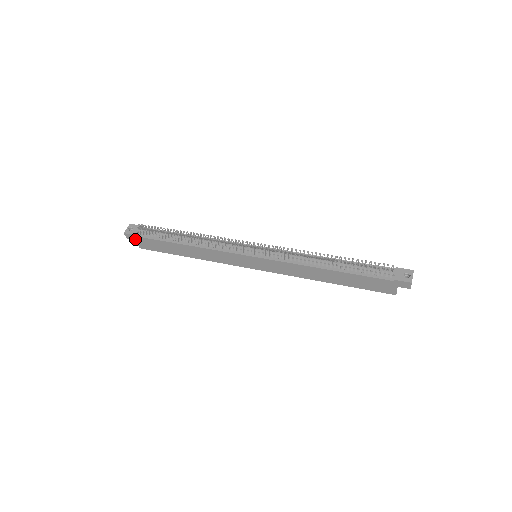
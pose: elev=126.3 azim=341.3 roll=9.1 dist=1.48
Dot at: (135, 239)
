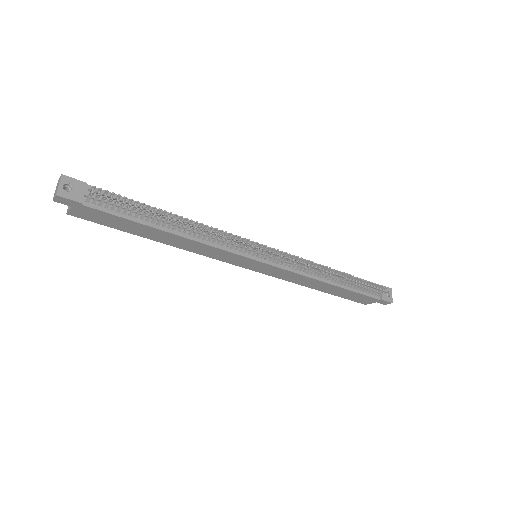
Dot at: (73, 205)
